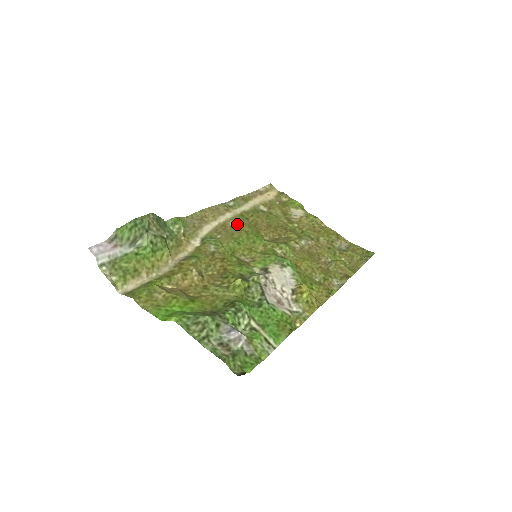
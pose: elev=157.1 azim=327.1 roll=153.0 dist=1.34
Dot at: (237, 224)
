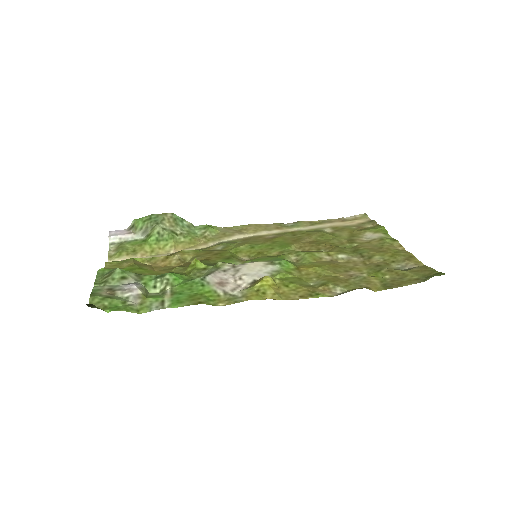
Dot at: (274, 237)
